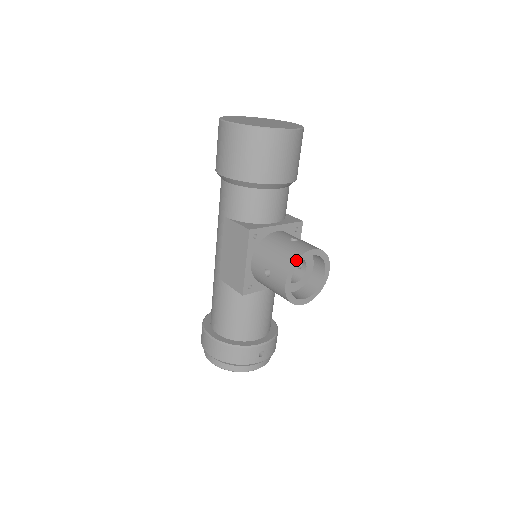
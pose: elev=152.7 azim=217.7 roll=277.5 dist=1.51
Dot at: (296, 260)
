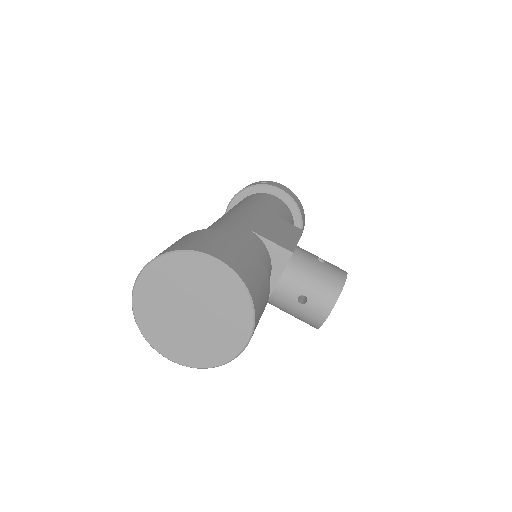
Dot at: occluded
